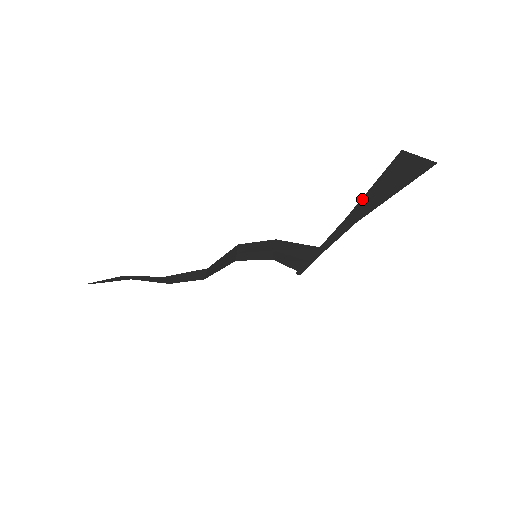
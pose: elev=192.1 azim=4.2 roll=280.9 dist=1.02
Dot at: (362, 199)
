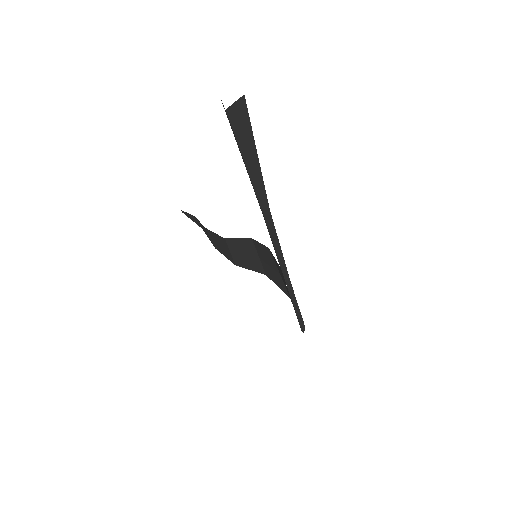
Dot at: occluded
